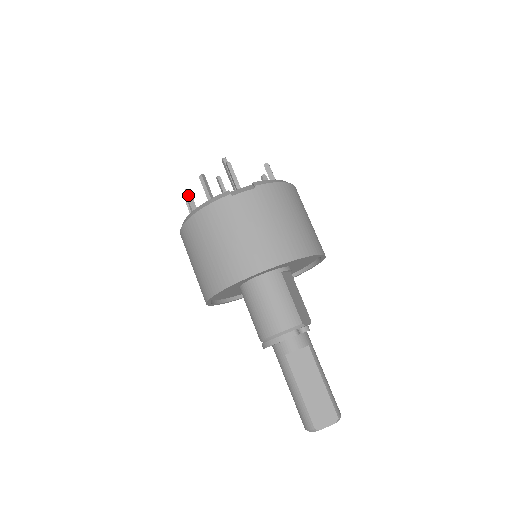
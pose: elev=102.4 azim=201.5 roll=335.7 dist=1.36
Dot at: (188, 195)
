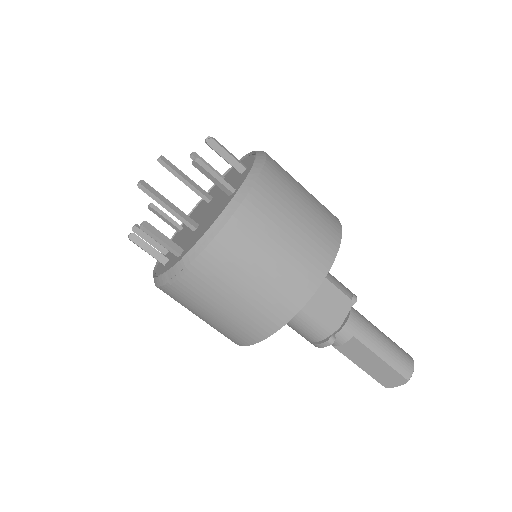
Dot at: (139, 234)
